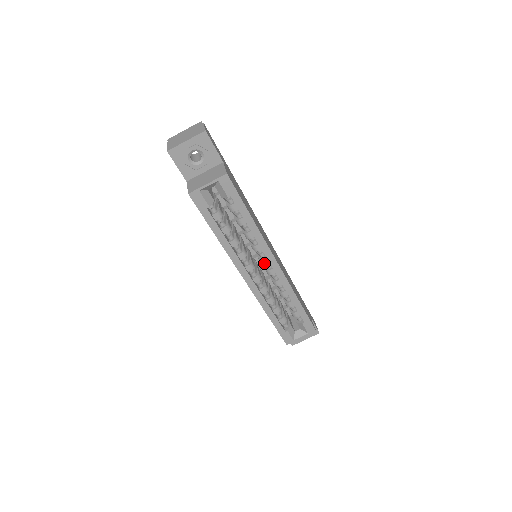
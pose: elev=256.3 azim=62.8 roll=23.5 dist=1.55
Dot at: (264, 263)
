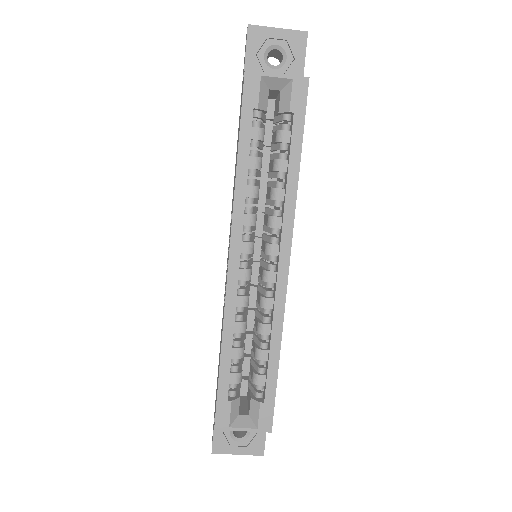
Dot at: (270, 254)
